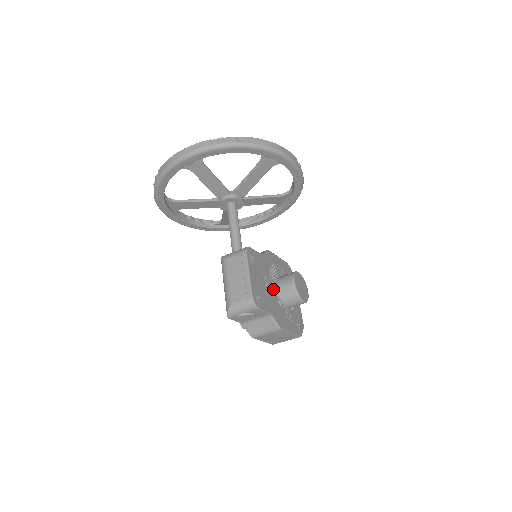
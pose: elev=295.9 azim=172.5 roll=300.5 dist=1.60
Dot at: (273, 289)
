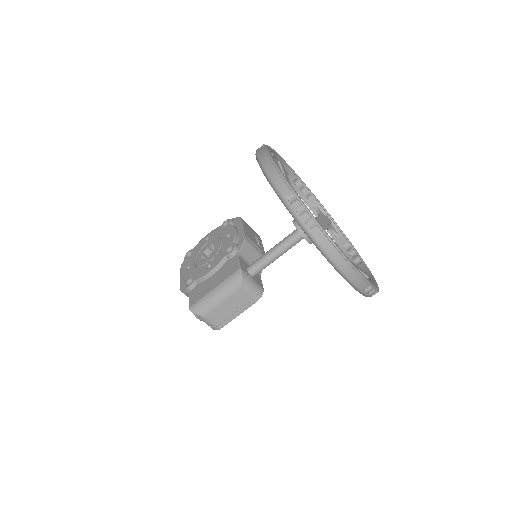
Dot at: occluded
